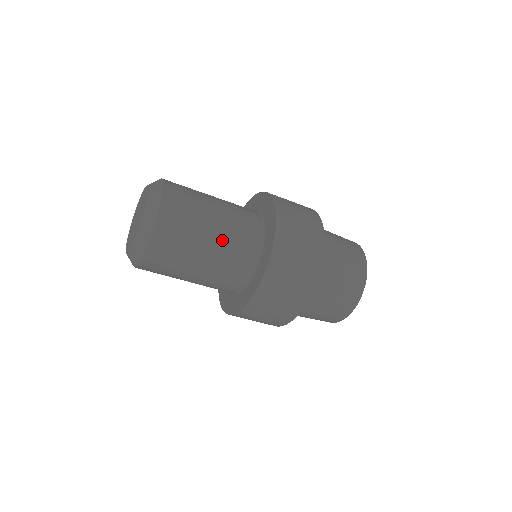
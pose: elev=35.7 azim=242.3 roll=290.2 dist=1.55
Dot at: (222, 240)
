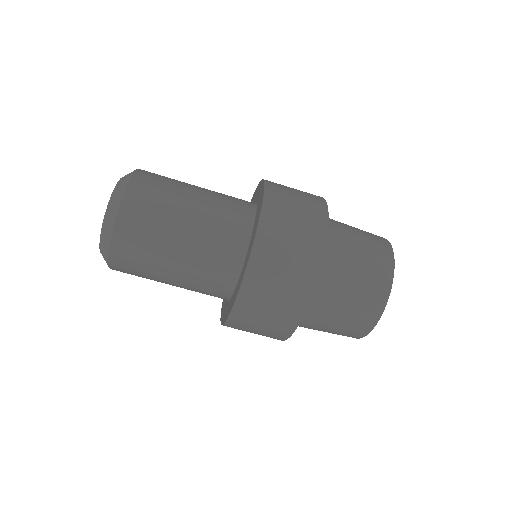
Dot at: (208, 196)
